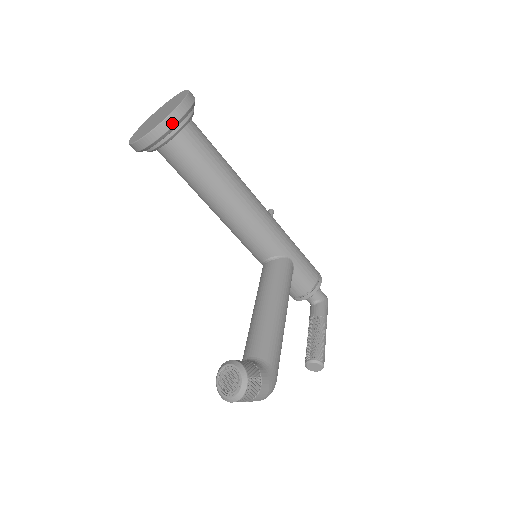
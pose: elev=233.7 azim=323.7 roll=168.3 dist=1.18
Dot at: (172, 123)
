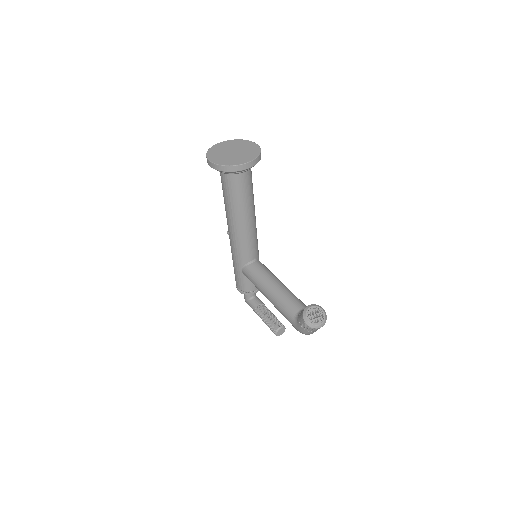
Dot at: (260, 158)
